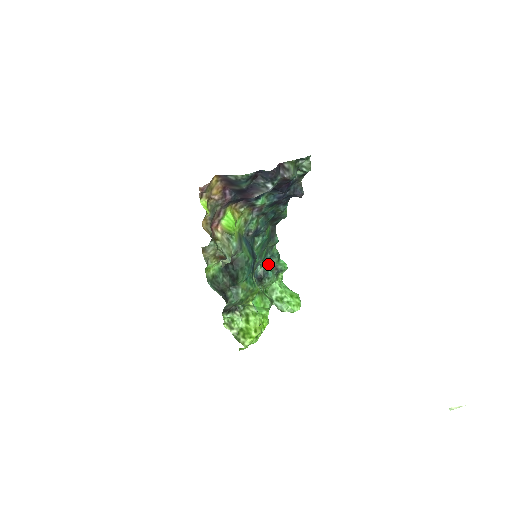
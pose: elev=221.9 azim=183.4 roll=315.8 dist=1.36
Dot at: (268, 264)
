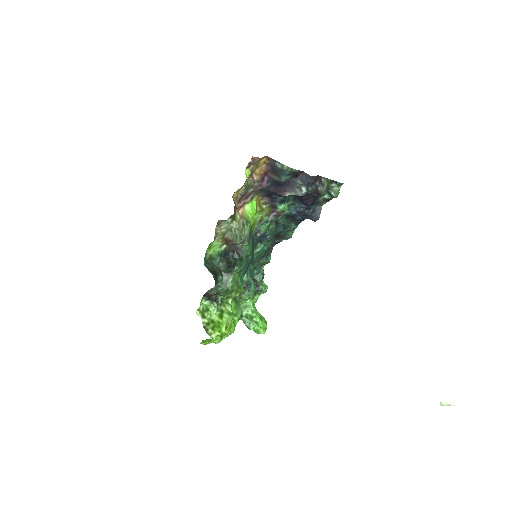
Dot at: (252, 279)
